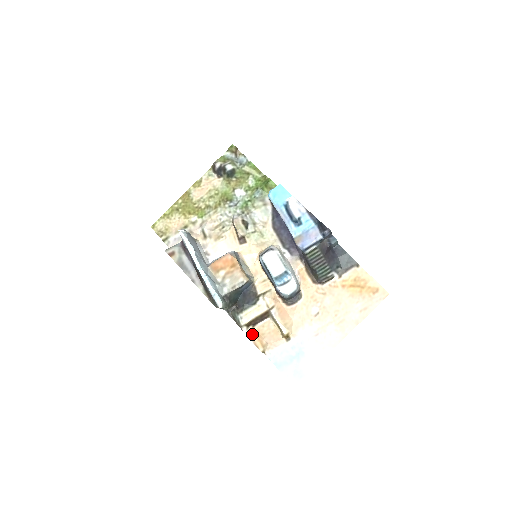
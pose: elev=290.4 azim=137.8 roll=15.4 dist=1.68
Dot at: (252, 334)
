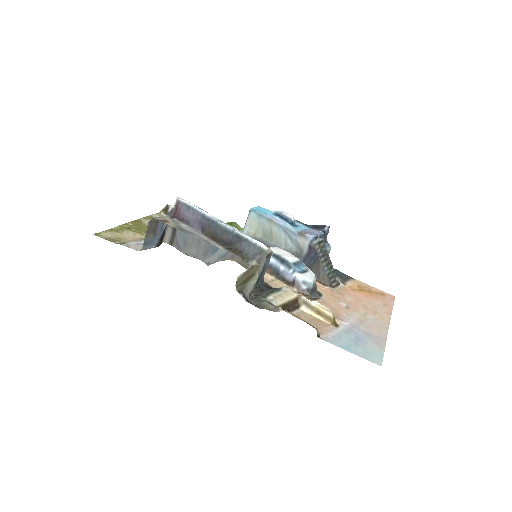
Dot at: (295, 315)
